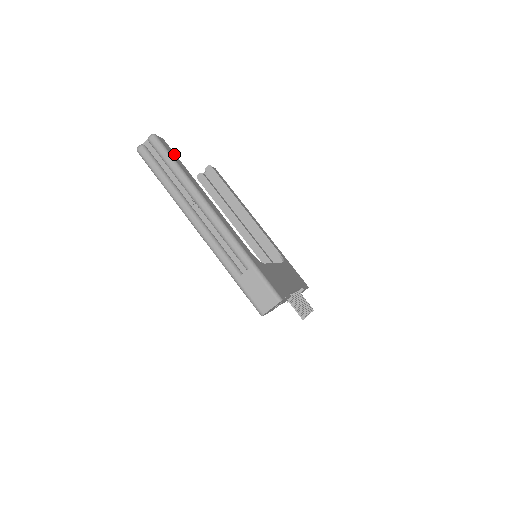
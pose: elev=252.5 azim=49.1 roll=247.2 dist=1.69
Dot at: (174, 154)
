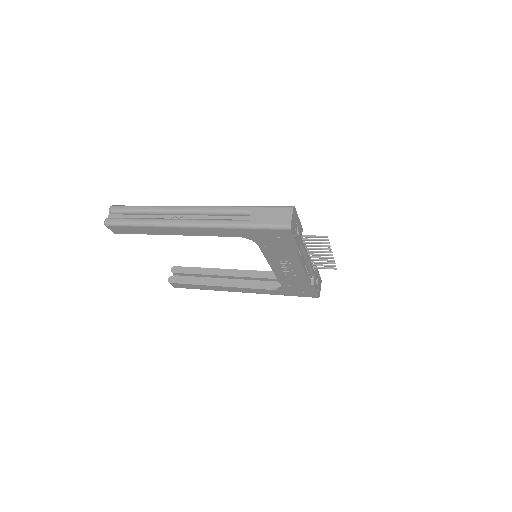
Dot at: occluded
